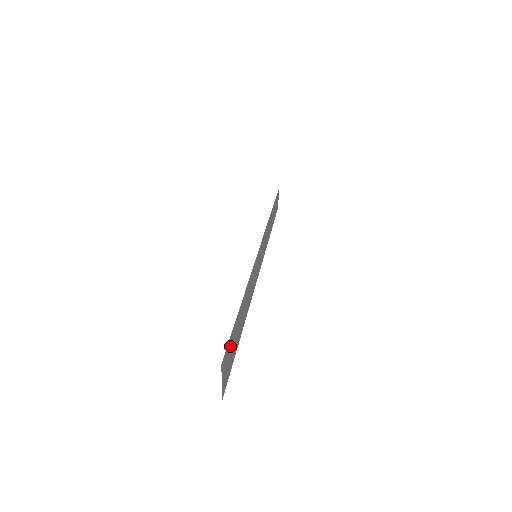
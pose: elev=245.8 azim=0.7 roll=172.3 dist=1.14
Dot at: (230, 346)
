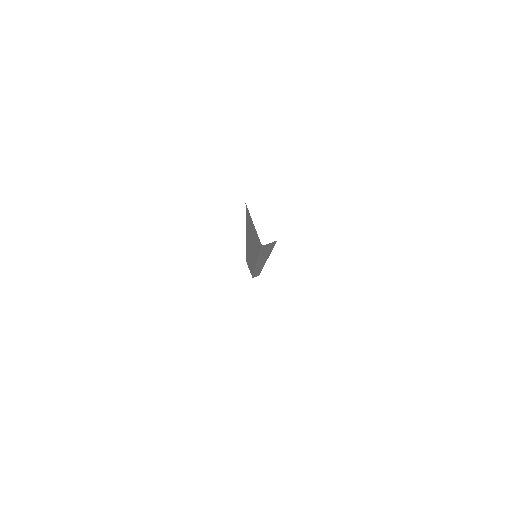
Dot at: occluded
